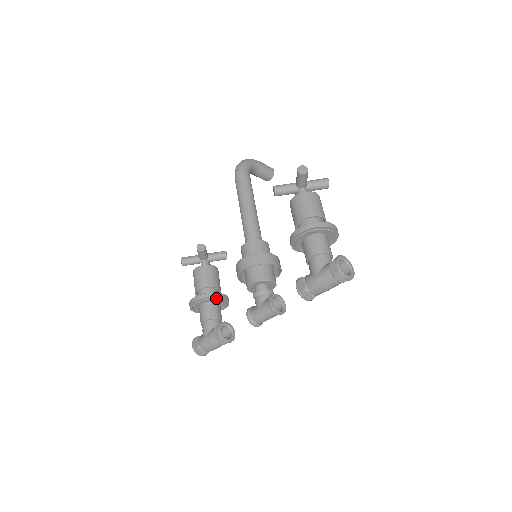
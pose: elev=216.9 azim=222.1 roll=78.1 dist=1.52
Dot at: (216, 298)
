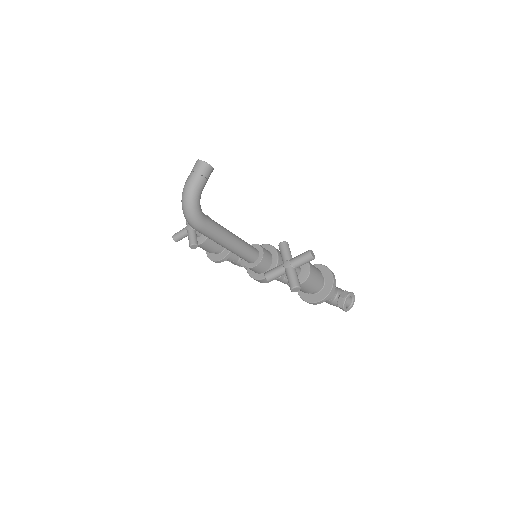
Dot at: (229, 255)
